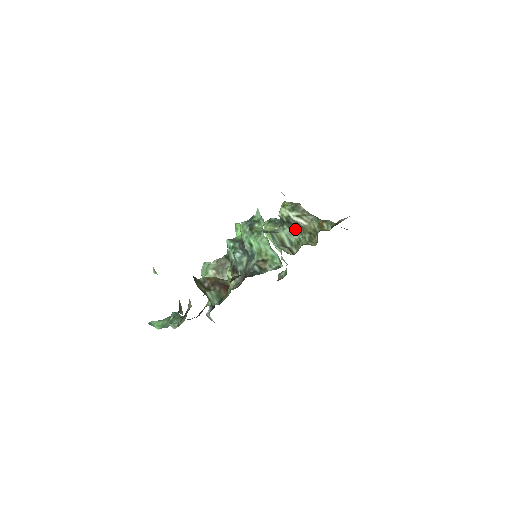
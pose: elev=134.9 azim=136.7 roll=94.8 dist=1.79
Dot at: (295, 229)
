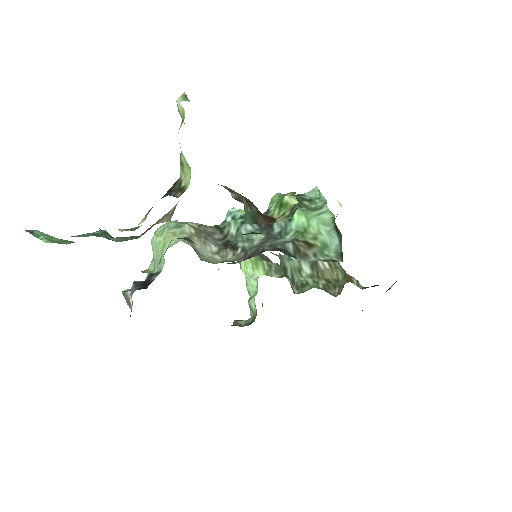
Dot at: (305, 268)
